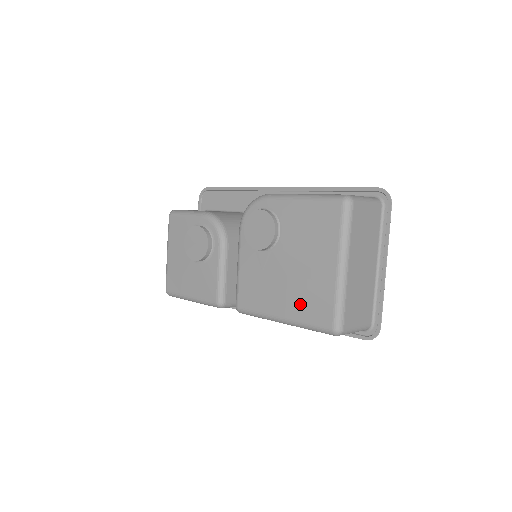
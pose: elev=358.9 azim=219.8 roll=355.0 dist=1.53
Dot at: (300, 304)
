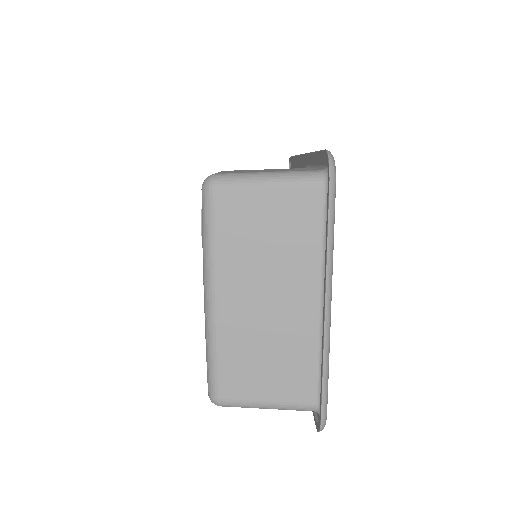
Dot at: occluded
